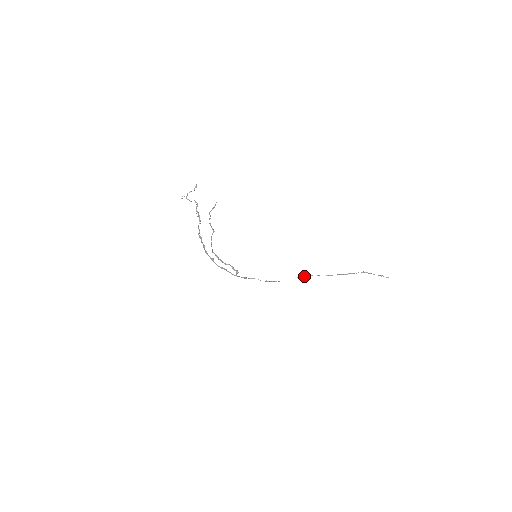
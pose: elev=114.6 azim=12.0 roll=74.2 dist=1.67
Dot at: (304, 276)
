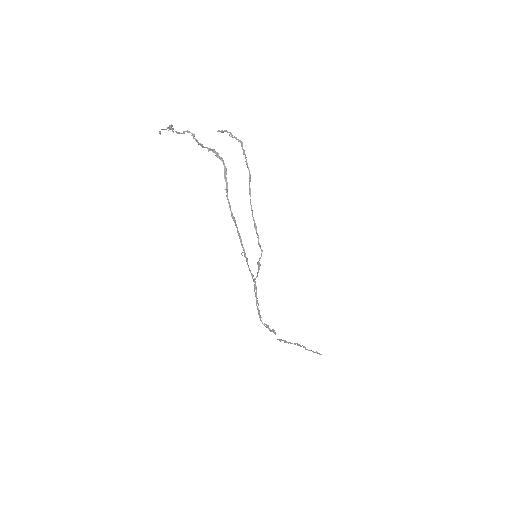
Dot at: (281, 339)
